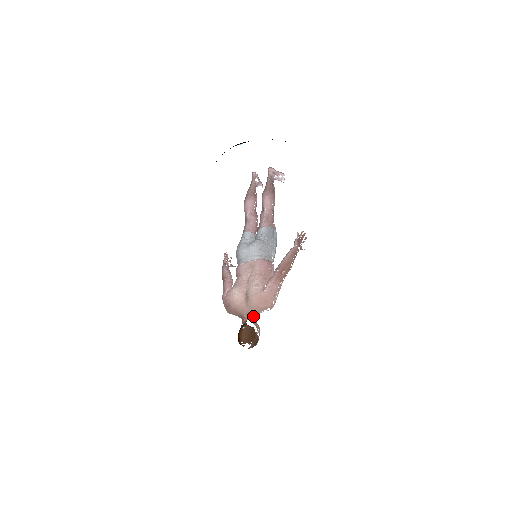
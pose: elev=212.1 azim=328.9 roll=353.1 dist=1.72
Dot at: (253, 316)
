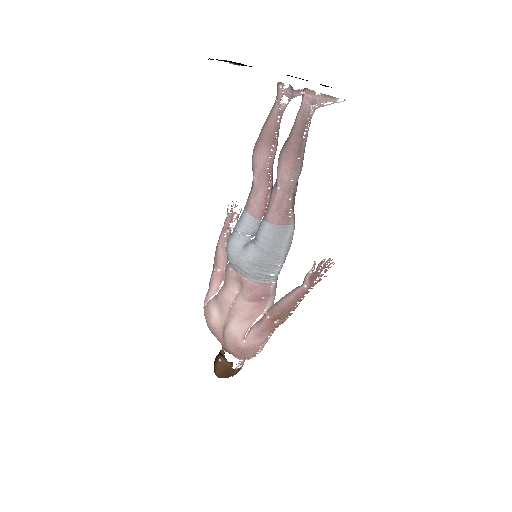
Dot at: occluded
